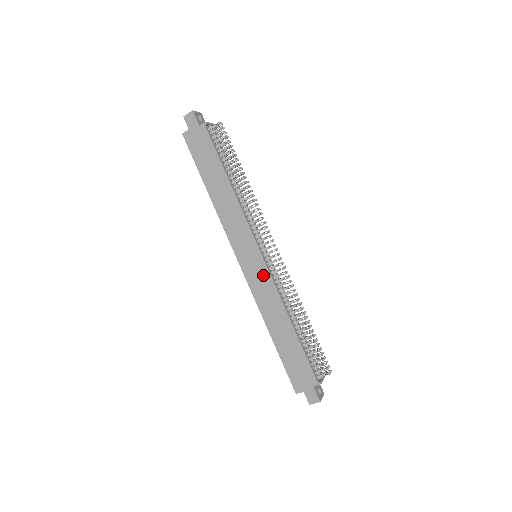
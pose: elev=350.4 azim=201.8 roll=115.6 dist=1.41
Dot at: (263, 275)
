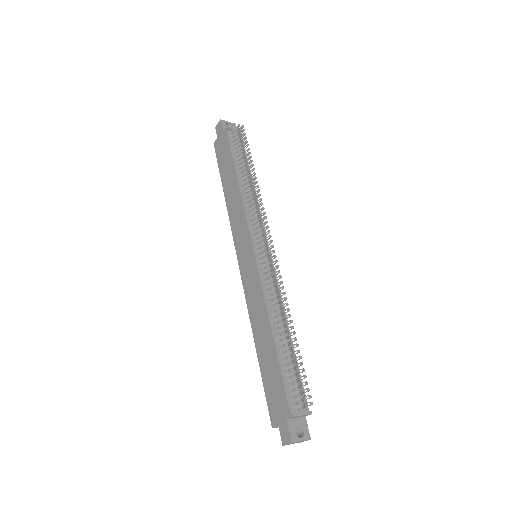
Dot at: (253, 274)
